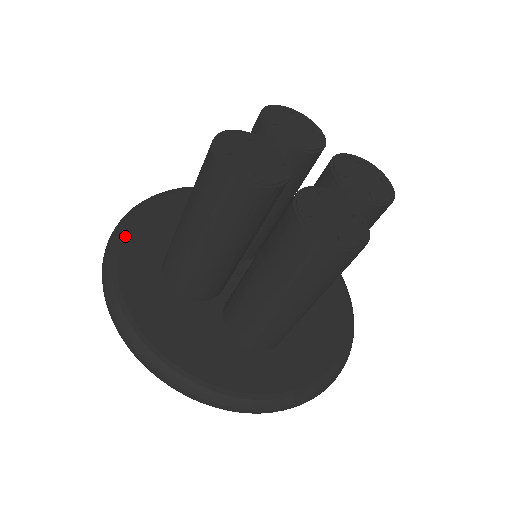
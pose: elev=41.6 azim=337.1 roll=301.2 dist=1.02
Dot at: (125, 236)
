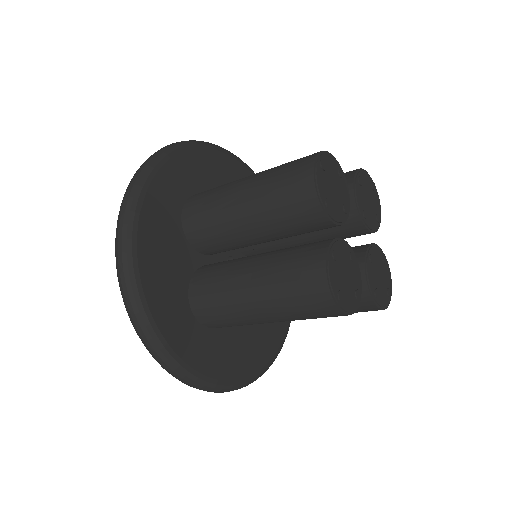
Dot at: (186, 153)
